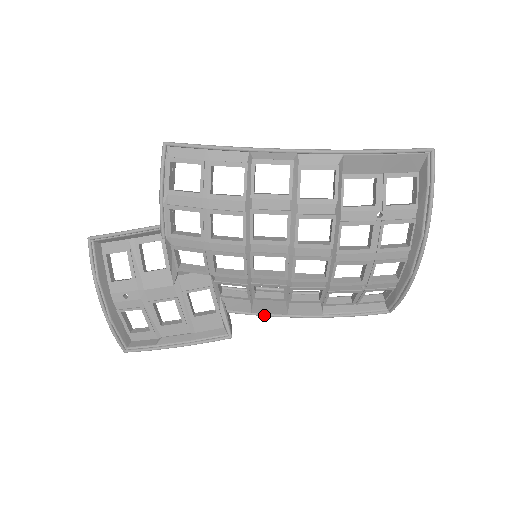
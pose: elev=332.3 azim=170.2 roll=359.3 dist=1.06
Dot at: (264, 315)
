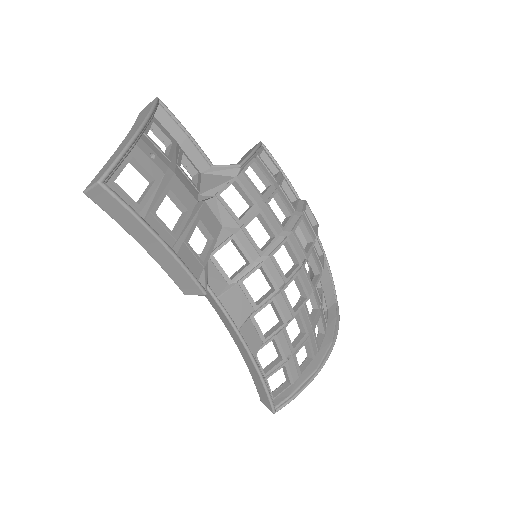
Dot at: (226, 310)
